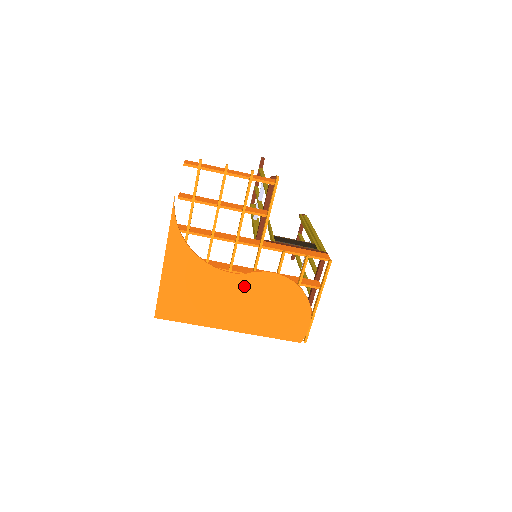
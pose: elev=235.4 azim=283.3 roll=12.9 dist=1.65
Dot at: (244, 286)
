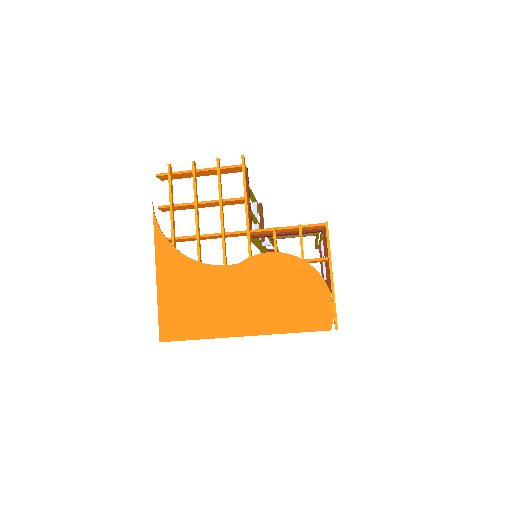
Dot at: (244, 277)
